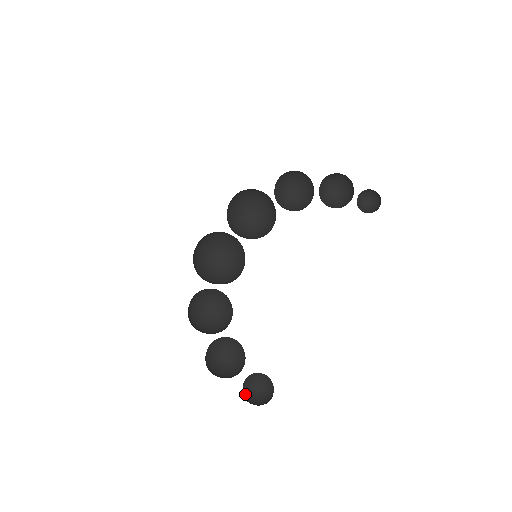
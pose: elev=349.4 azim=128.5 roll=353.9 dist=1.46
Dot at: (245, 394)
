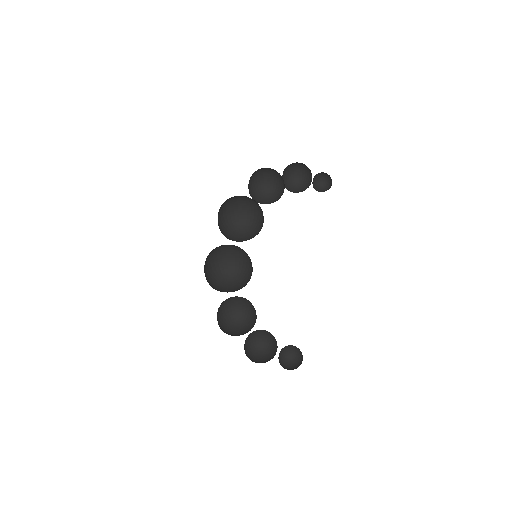
Dot at: (280, 364)
